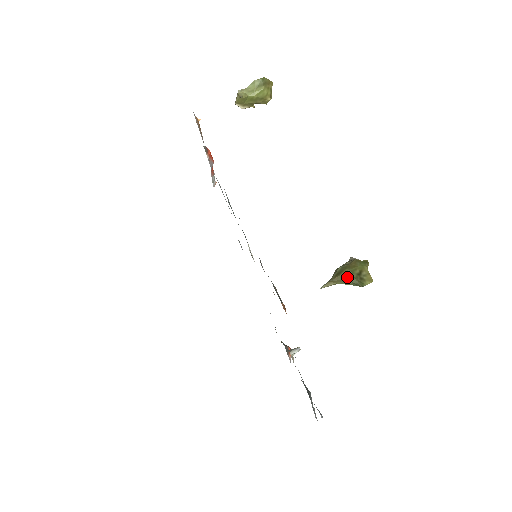
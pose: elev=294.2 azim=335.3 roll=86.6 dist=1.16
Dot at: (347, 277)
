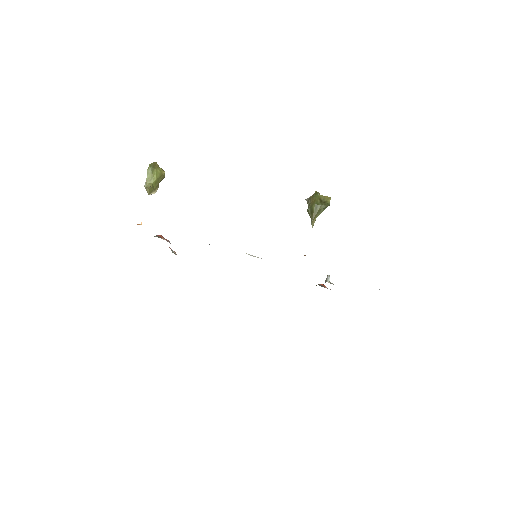
Dot at: (318, 209)
